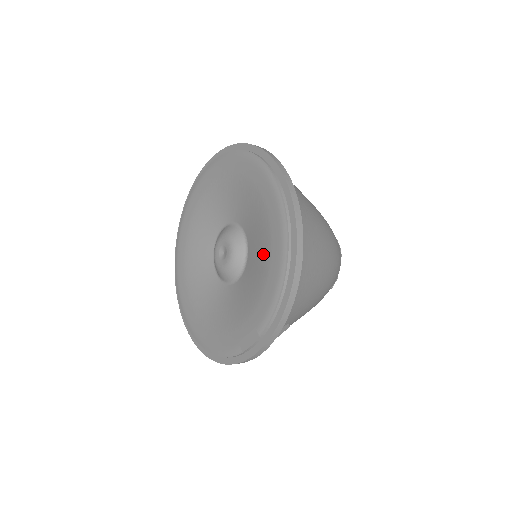
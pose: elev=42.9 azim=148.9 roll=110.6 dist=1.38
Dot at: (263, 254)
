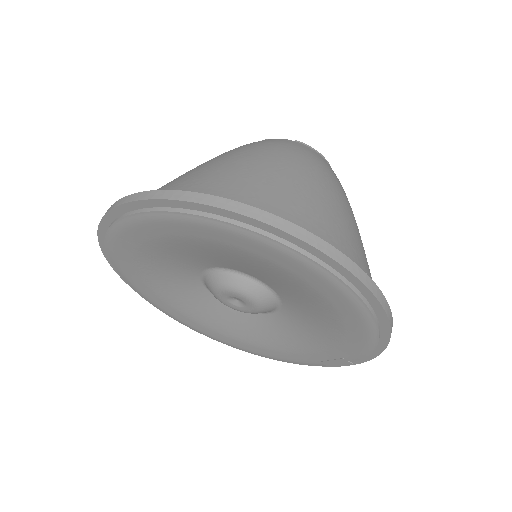
Dot at: (322, 314)
